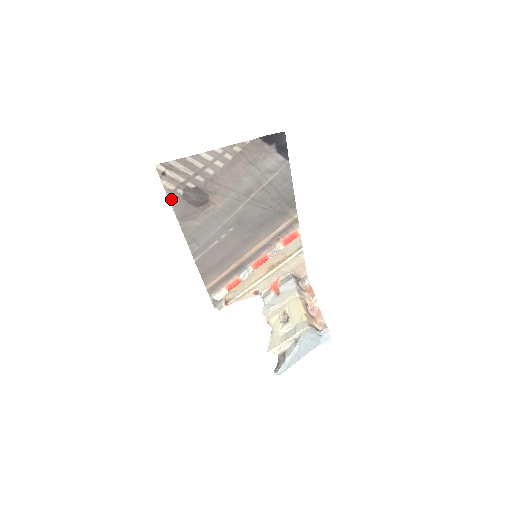
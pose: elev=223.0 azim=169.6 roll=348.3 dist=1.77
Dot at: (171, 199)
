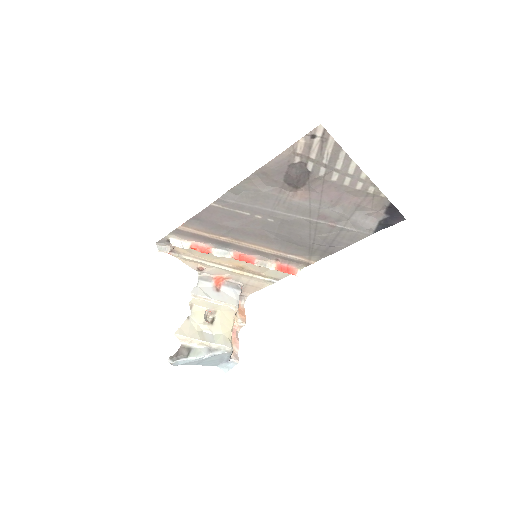
Dot at: (283, 154)
